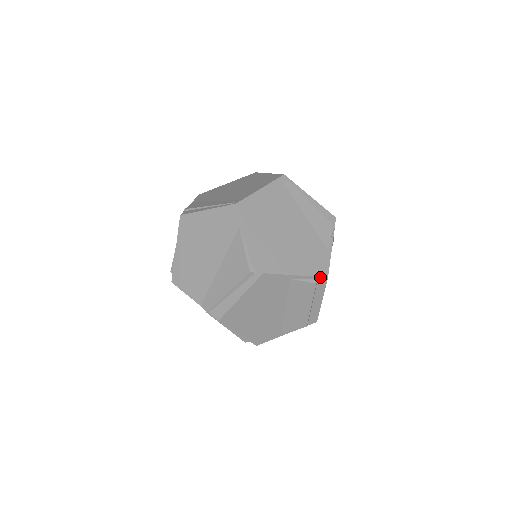
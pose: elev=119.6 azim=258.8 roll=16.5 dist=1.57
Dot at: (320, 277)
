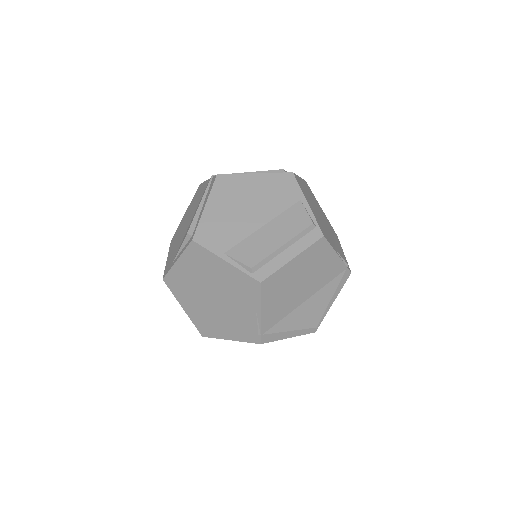
Dot at: (319, 228)
